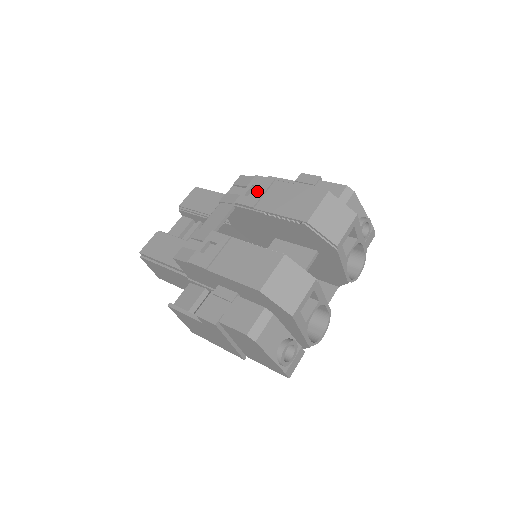
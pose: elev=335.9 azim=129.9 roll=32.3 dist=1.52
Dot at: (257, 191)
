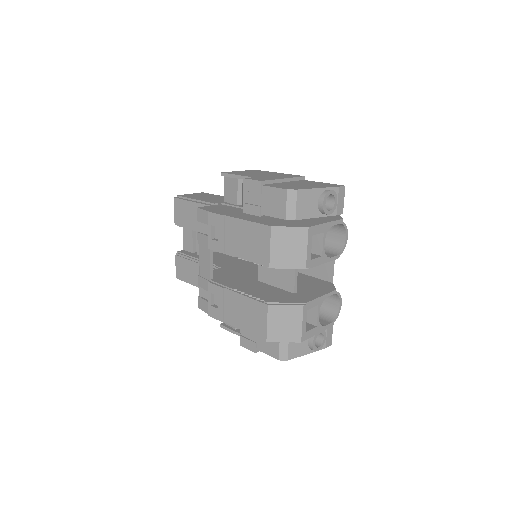
Dot at: (218, 233)
